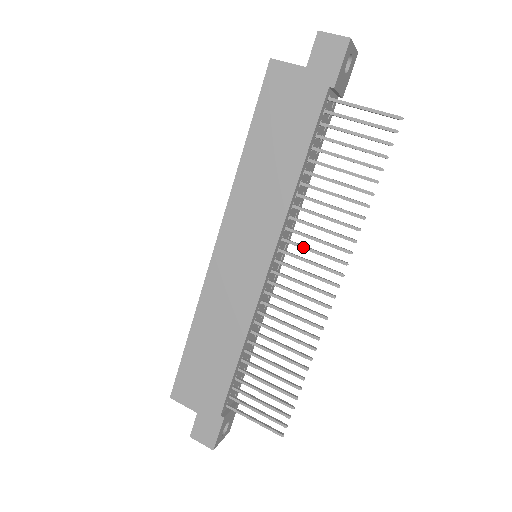
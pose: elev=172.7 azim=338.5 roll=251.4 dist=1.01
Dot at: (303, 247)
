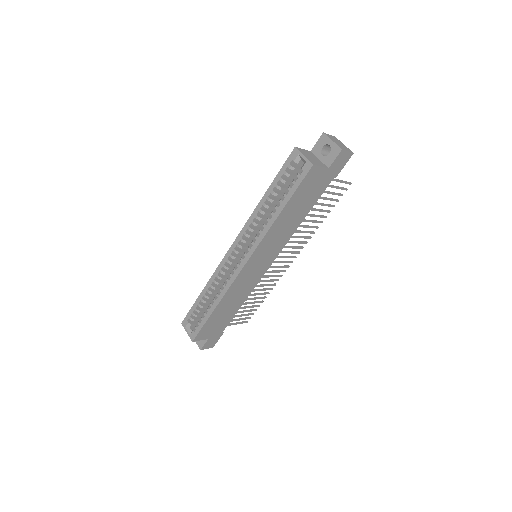
Dot at: occluded
